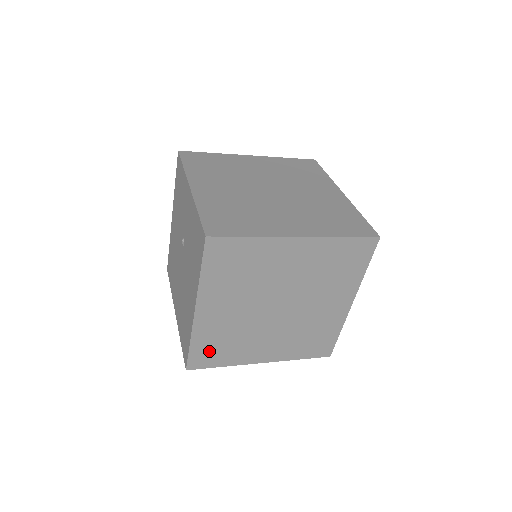
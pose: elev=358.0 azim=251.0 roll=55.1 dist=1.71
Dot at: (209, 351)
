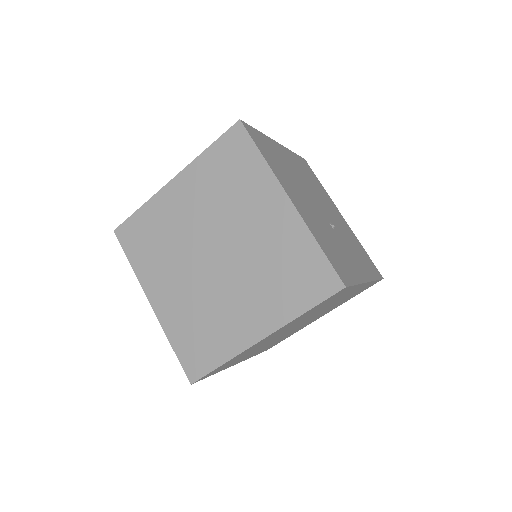
Dot at: (194, 347)
